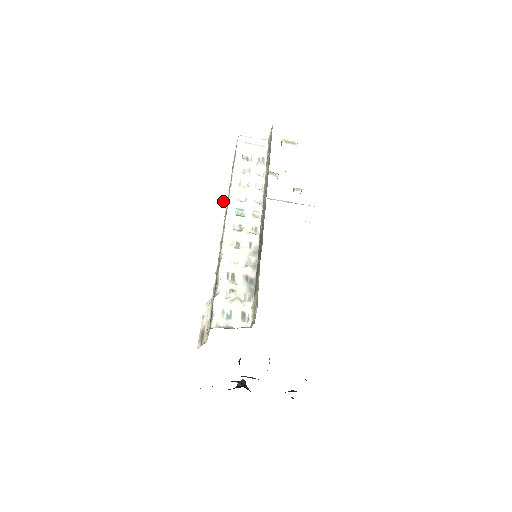
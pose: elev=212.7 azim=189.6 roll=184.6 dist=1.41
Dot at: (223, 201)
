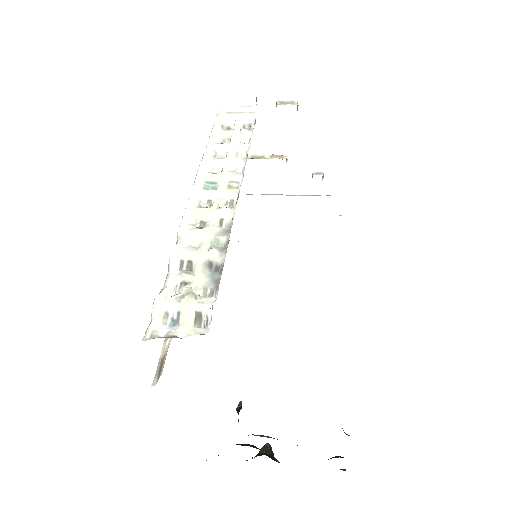
Dot at: occluded
